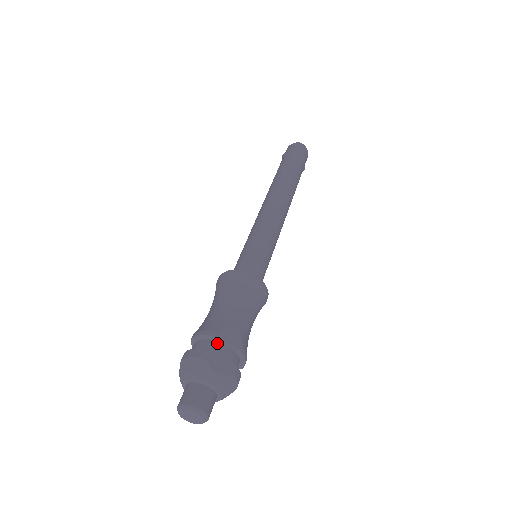
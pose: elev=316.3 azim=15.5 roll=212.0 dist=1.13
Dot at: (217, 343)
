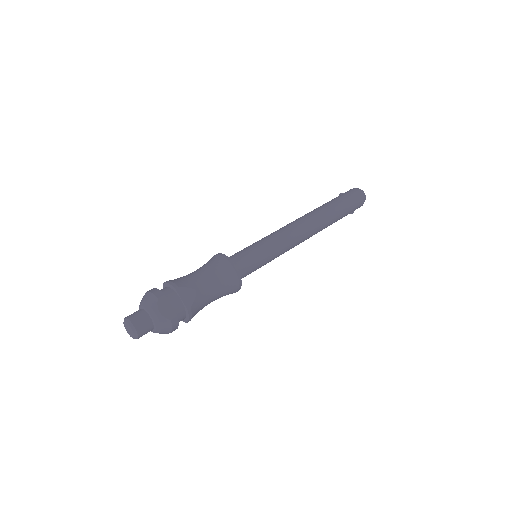
Dot at: (174, 294)
